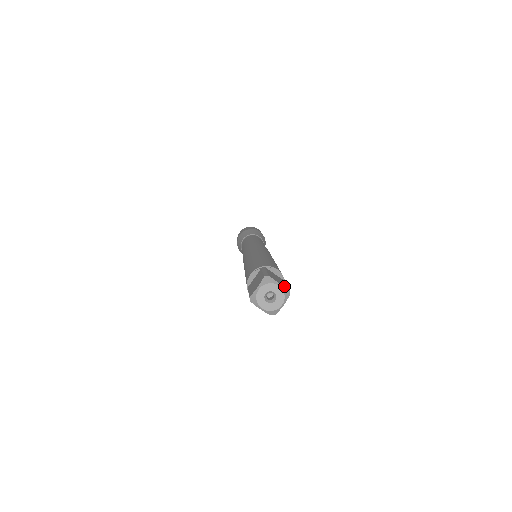
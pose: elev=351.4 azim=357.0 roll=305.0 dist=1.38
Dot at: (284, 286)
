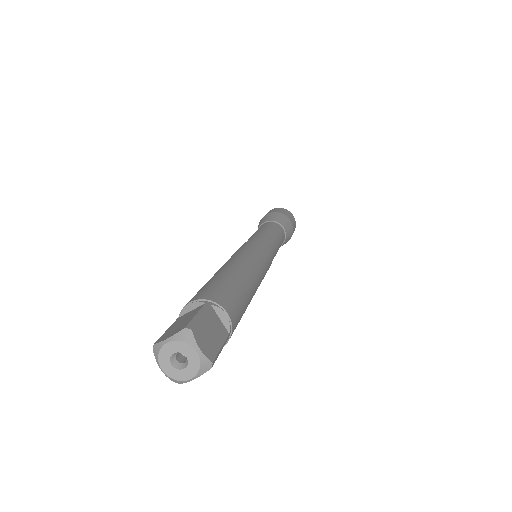
Dot at: (207, 354)
